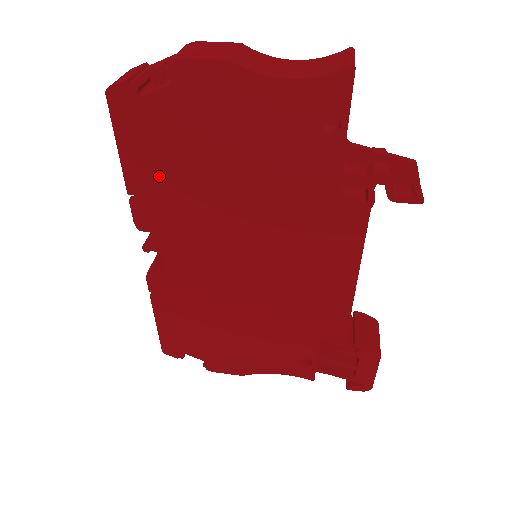
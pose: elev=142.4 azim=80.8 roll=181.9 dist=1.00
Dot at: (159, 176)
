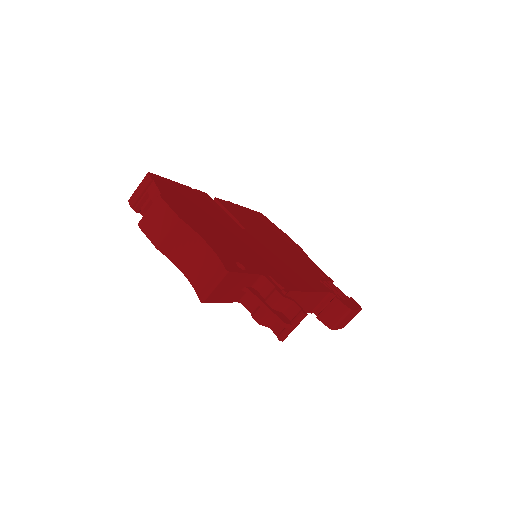
Dot at: occluded
